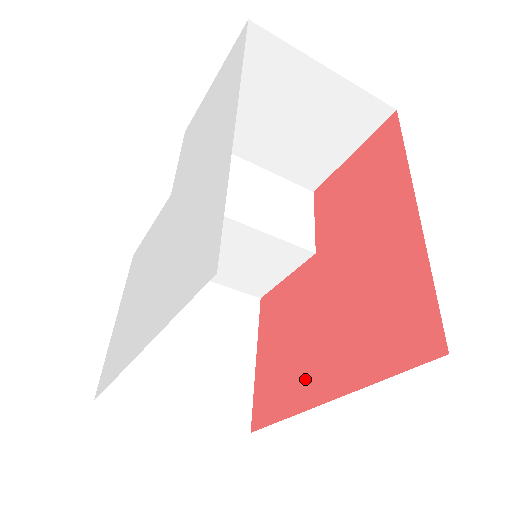
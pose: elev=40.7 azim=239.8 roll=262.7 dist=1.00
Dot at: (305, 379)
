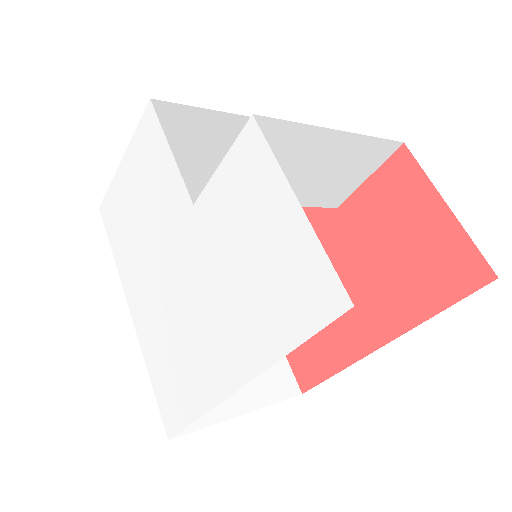
Dot at: occluded
